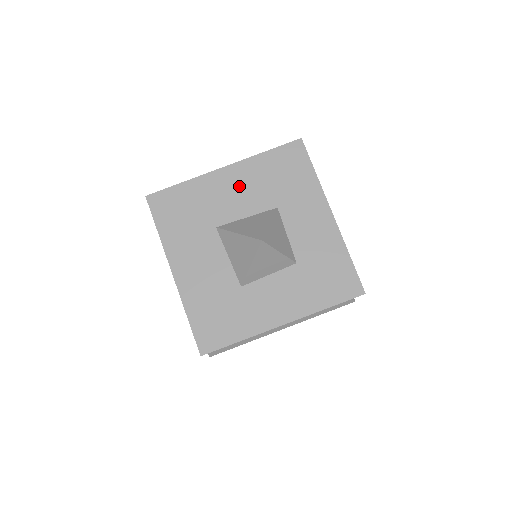
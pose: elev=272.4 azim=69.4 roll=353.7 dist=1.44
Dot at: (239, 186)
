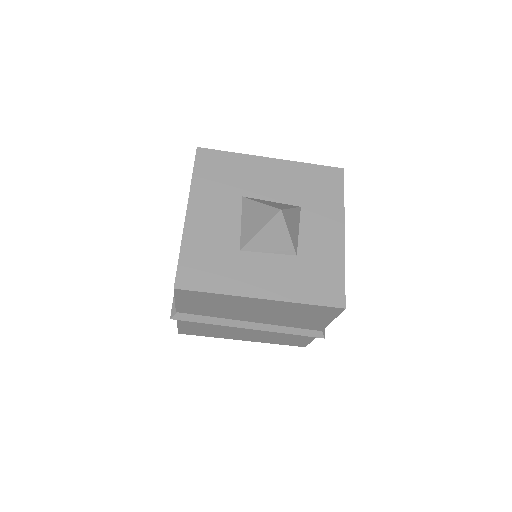
Dot at: (277, 177)
